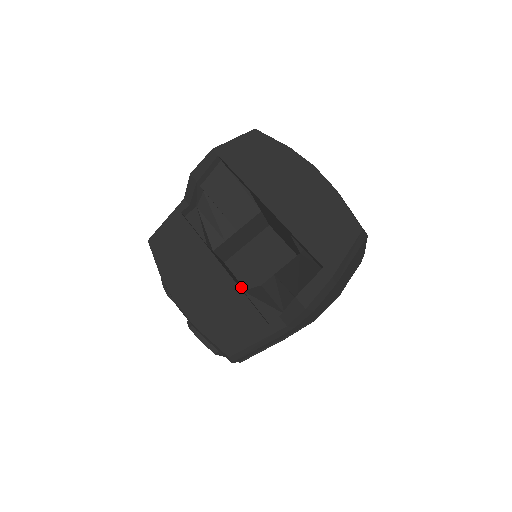
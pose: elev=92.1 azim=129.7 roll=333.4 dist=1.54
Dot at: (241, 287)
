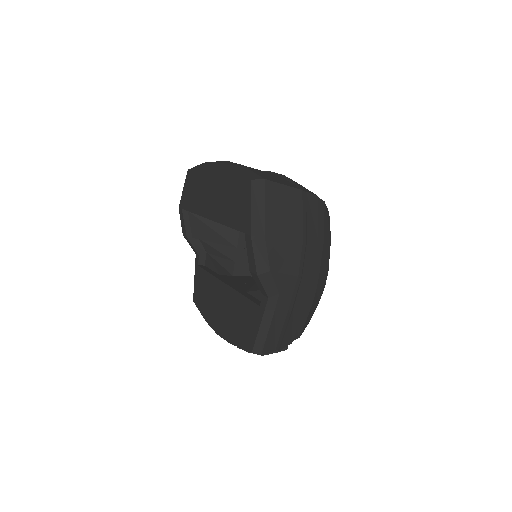
Dot at: occluded
